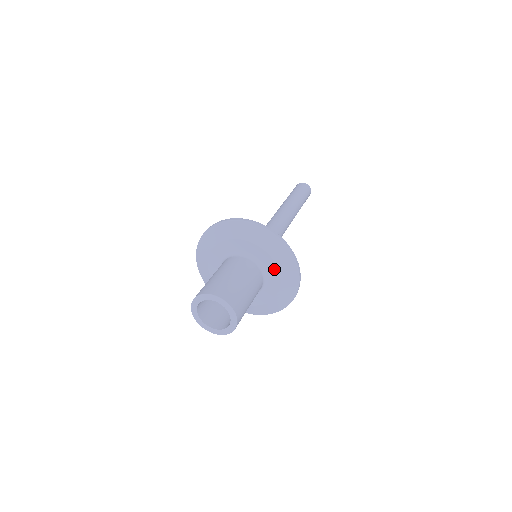
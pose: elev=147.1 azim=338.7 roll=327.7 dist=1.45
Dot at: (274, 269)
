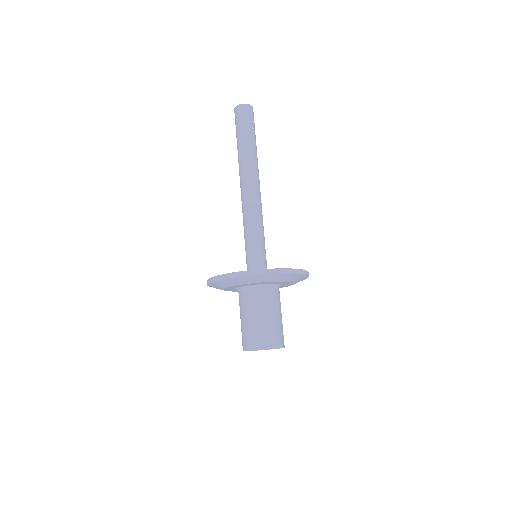
Dot at: (288, 283)
